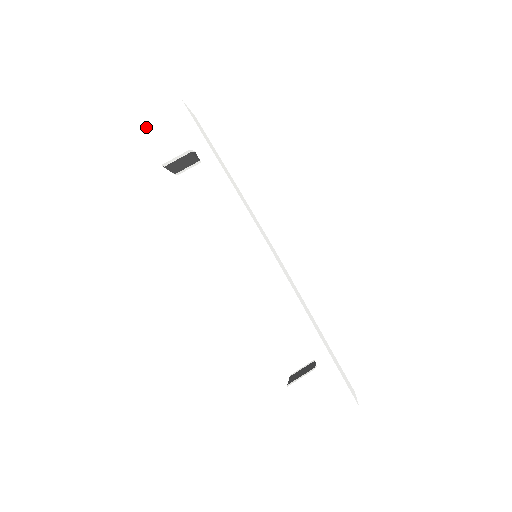
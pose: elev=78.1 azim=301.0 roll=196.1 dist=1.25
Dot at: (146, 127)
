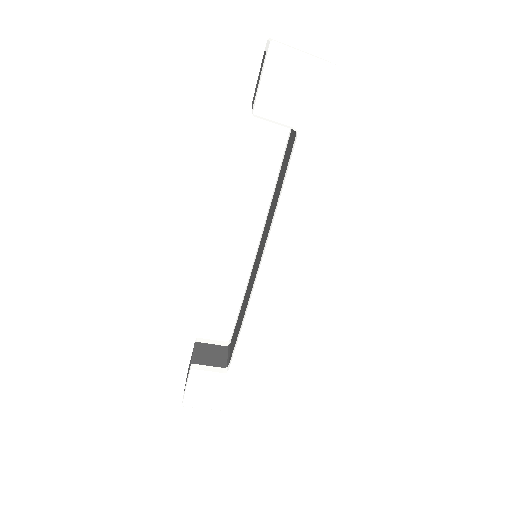
Dot at: (275, 58)
